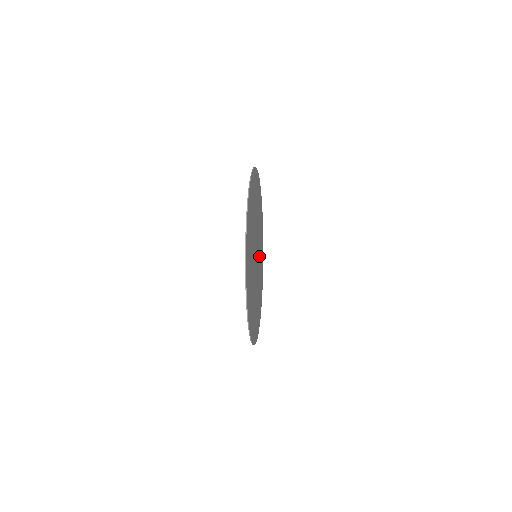
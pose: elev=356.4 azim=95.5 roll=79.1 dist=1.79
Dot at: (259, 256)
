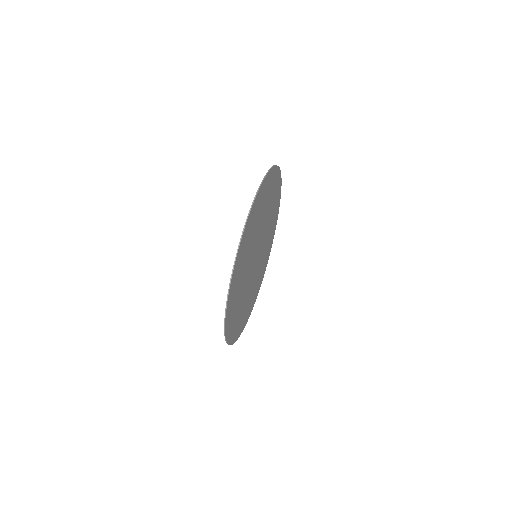
Dot at: (266, 235)
